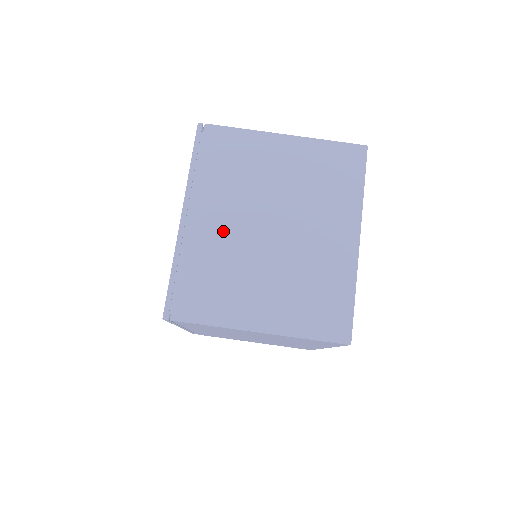
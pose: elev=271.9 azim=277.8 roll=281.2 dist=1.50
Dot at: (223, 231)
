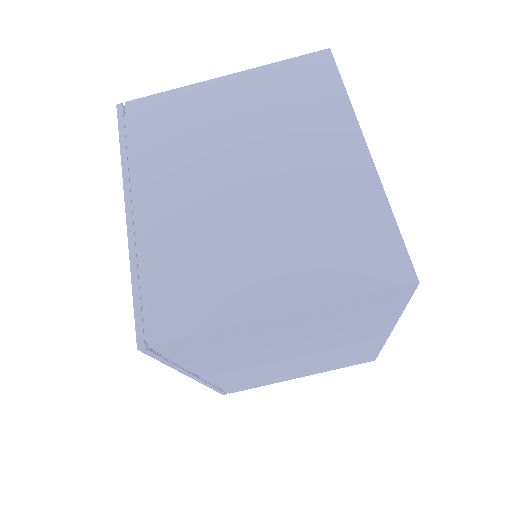
Dot at: (185, 207)
